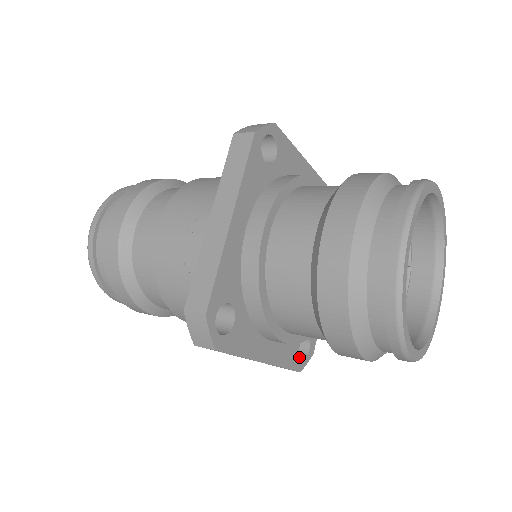
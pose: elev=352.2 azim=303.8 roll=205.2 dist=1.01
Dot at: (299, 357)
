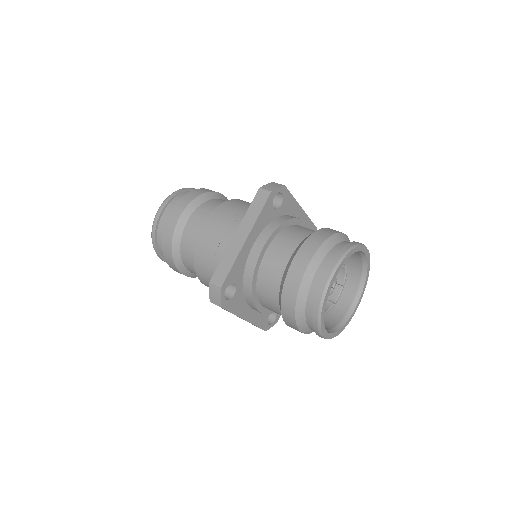
Dot at: (267, 322)
